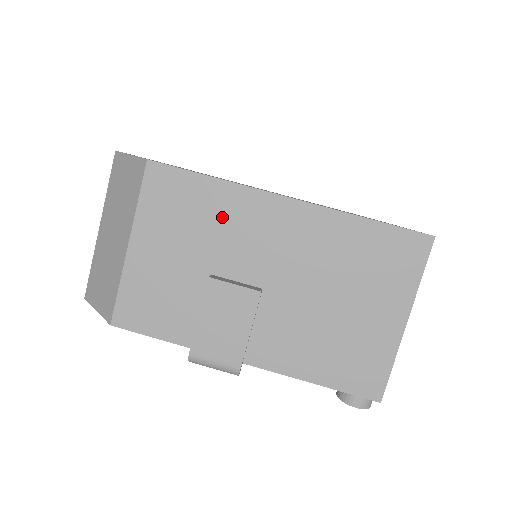
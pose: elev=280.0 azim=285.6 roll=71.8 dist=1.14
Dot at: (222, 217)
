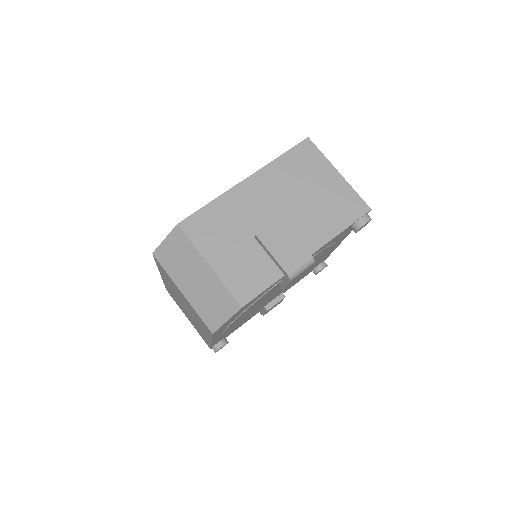
Dot at: (232, 212)
